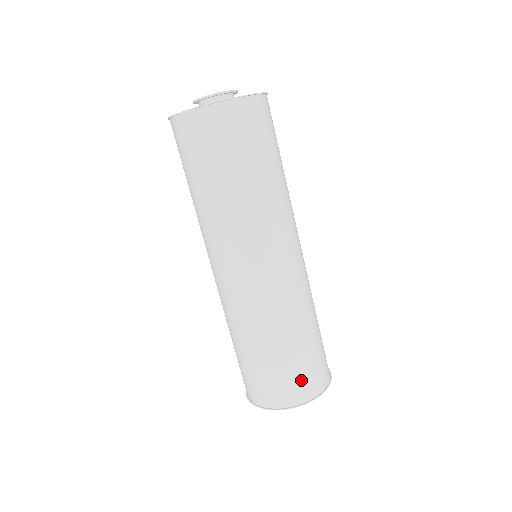
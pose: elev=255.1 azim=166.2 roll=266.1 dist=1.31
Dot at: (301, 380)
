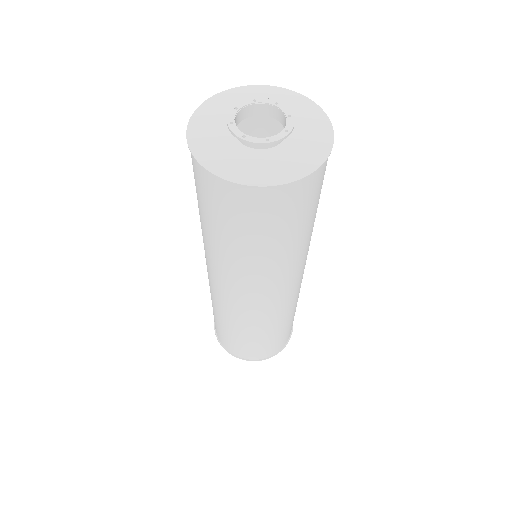
Dot at: (228, 342)
